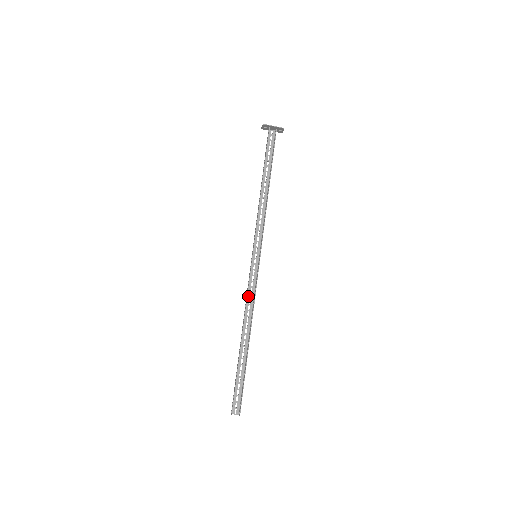
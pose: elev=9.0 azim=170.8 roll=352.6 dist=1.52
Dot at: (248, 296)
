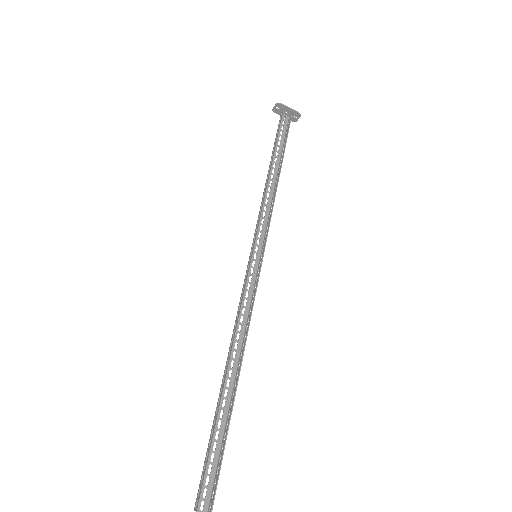
Dot at: (240, 310)
